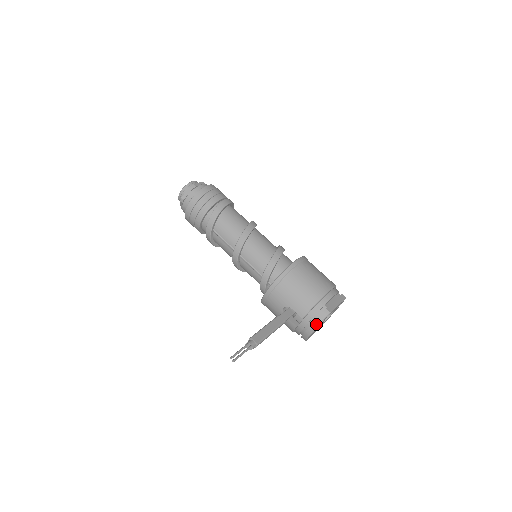
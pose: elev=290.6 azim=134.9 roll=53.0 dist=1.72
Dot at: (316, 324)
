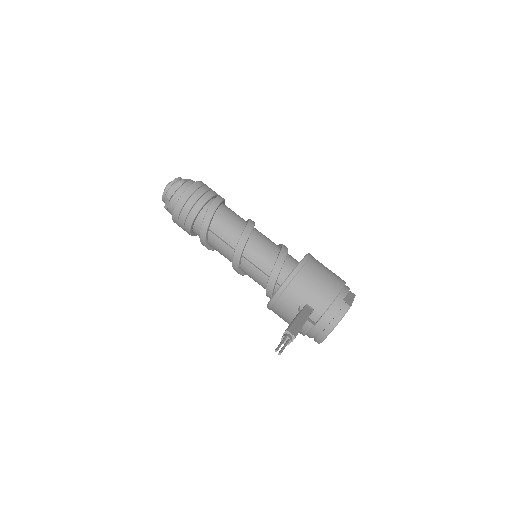
Dot at: (337, 320)
